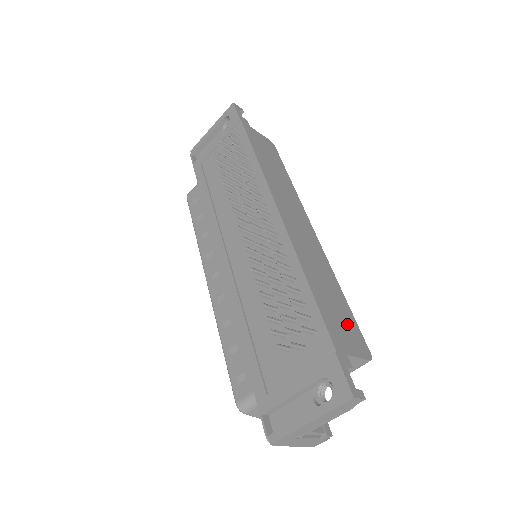
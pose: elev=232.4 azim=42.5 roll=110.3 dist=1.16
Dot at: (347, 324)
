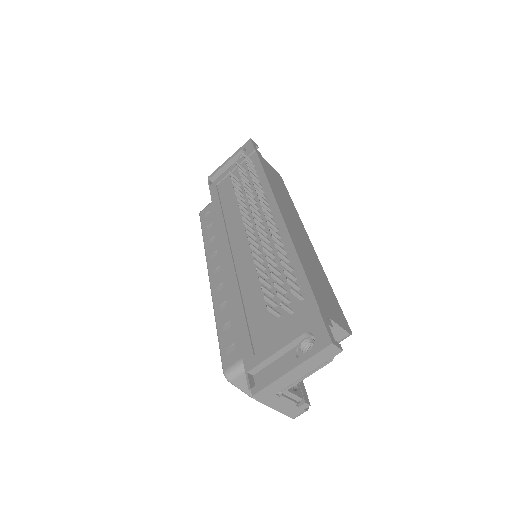
Dot at: (332, 303)
